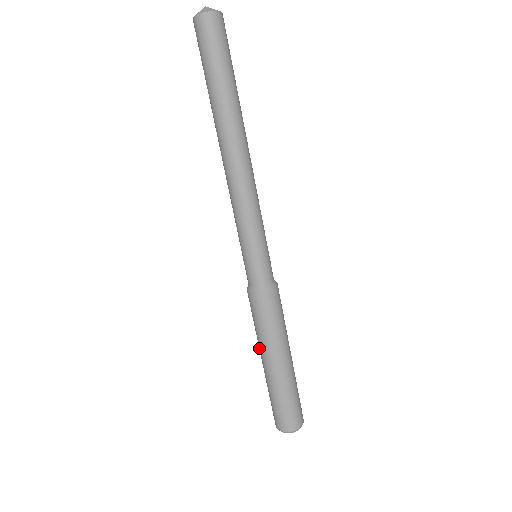
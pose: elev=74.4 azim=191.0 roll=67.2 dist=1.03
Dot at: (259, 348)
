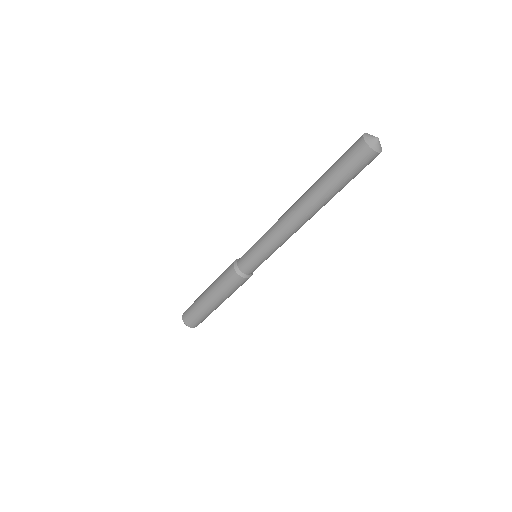
Dot at: (211, 285)
